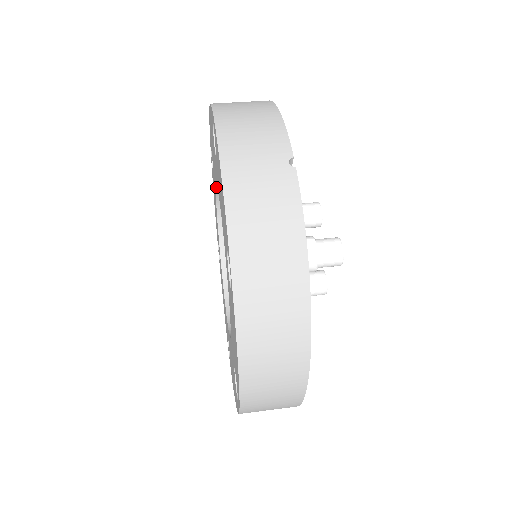
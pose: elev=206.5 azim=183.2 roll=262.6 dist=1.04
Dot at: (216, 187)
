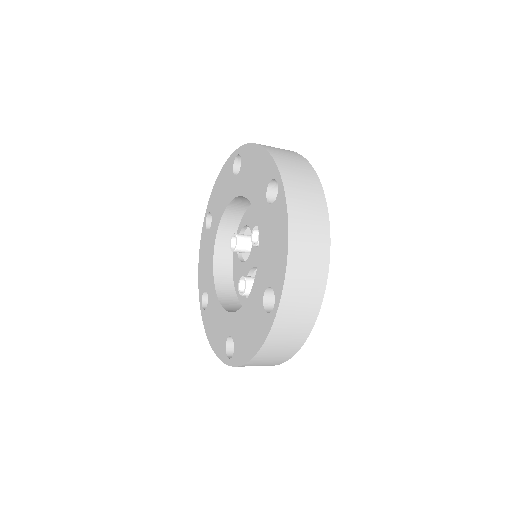
Dot at: (220, 223)
